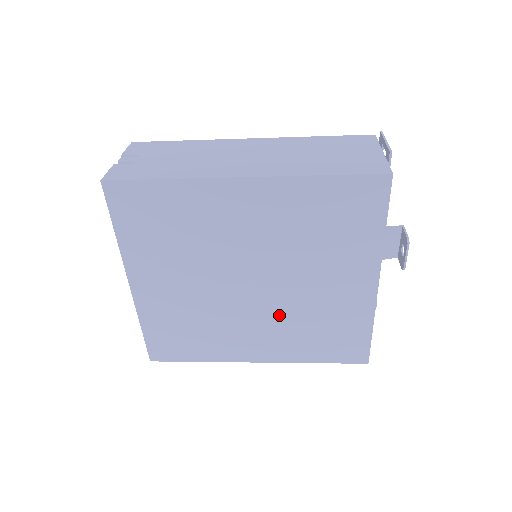
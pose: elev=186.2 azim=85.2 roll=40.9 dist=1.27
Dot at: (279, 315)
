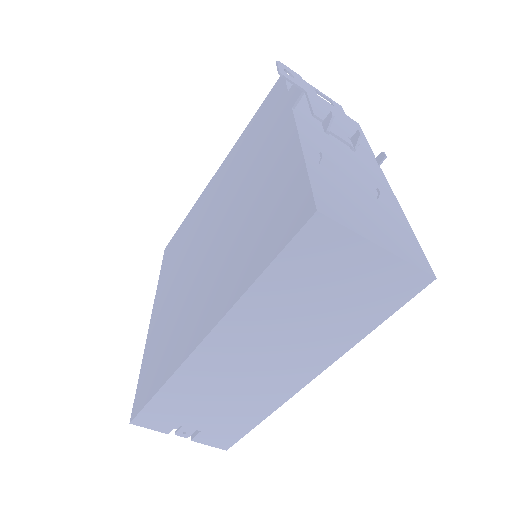
Dot at: (226, 247)
